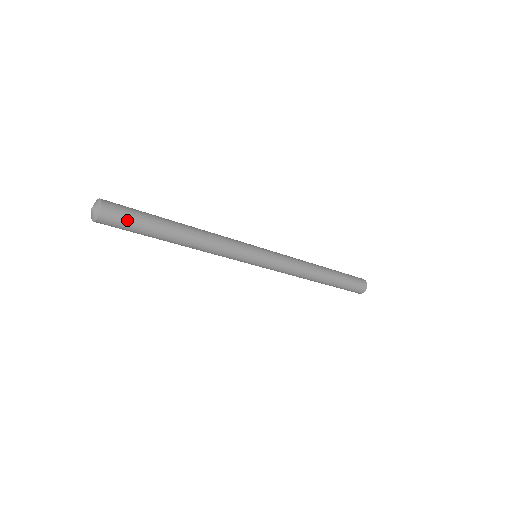
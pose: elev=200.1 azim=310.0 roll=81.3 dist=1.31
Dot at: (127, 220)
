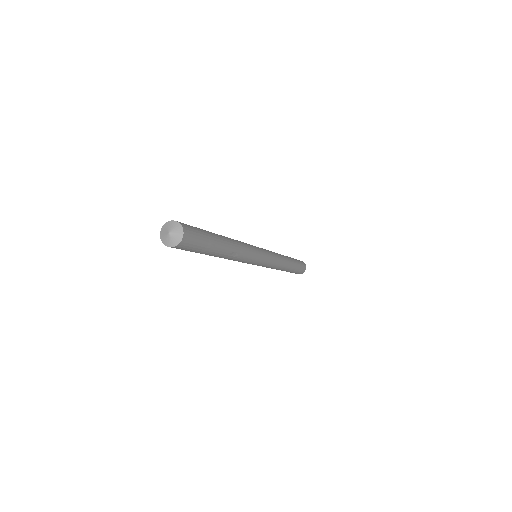
Dot at: (198, 233)
